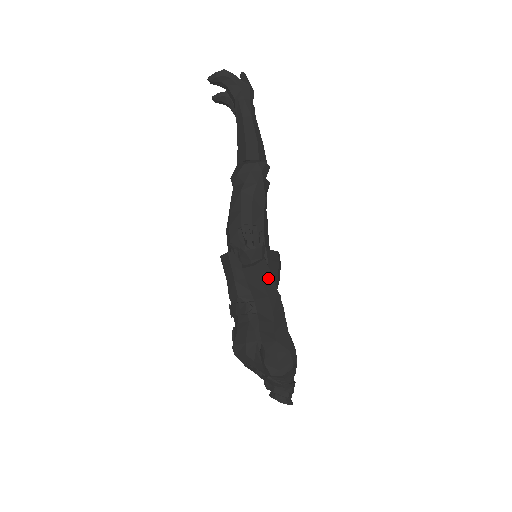
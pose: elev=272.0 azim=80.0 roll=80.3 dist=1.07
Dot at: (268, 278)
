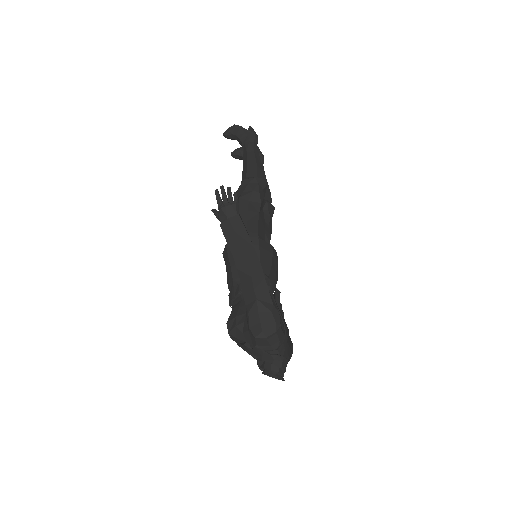
Dot at: (243, 232)
